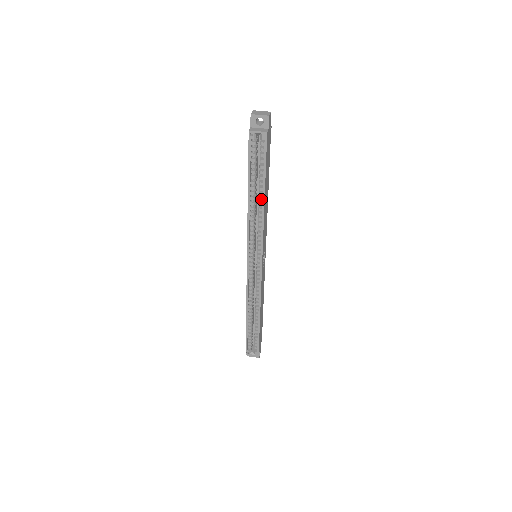
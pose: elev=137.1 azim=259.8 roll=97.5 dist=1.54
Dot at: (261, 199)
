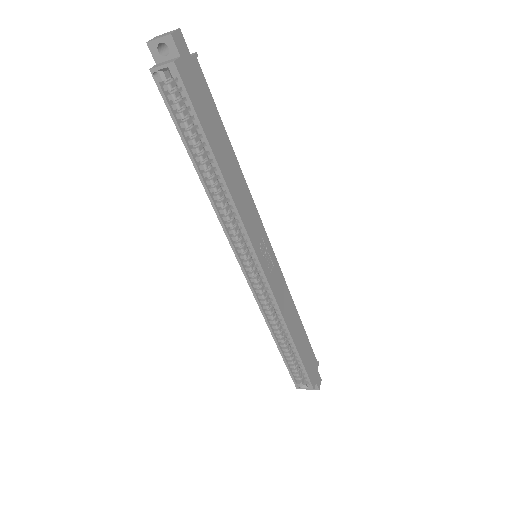
Dot at: (217, 172)
